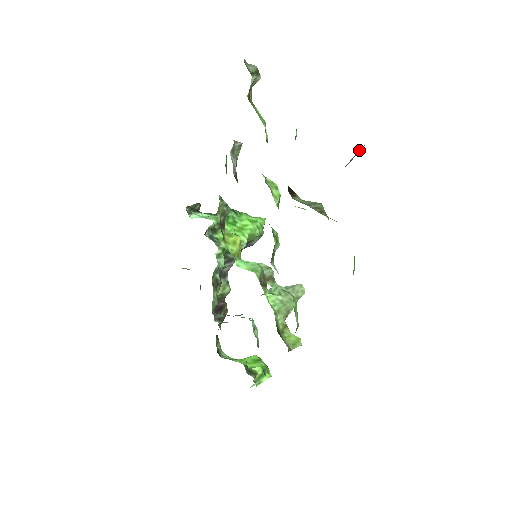
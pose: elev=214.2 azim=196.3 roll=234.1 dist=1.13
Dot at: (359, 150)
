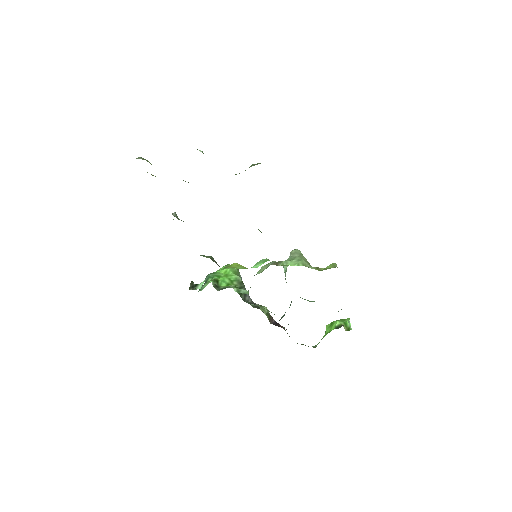
Dot at: occluded
